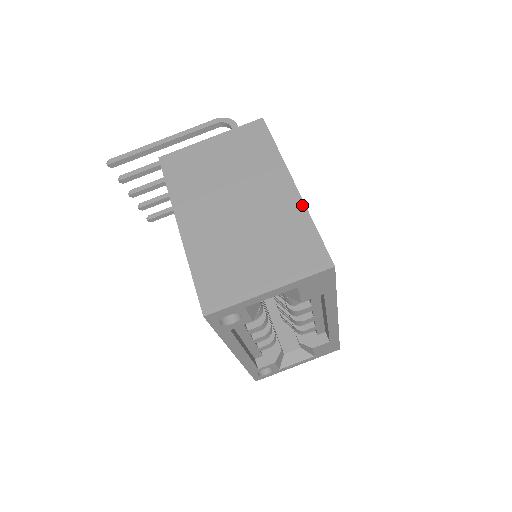
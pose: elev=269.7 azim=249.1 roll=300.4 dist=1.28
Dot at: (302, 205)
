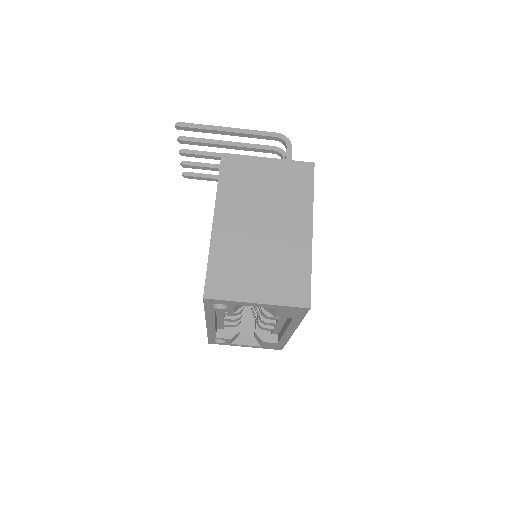
Dot at: (310, 250)
